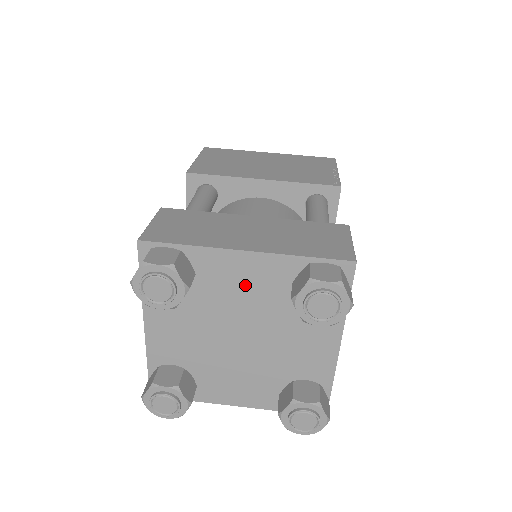
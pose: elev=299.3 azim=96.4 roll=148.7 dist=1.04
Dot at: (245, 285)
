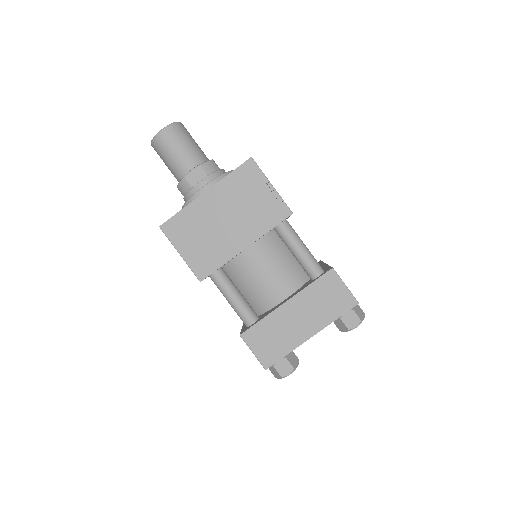
Dot at: occluded
